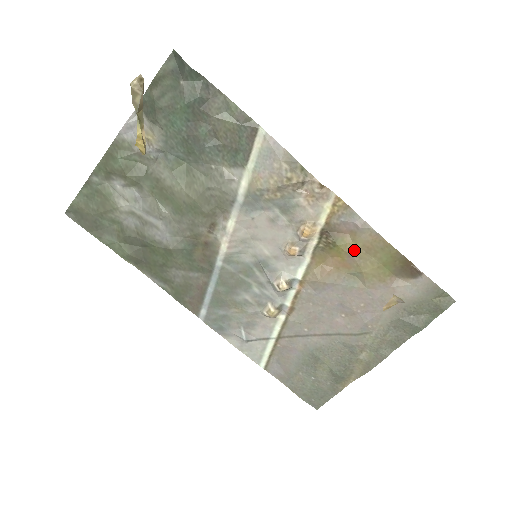
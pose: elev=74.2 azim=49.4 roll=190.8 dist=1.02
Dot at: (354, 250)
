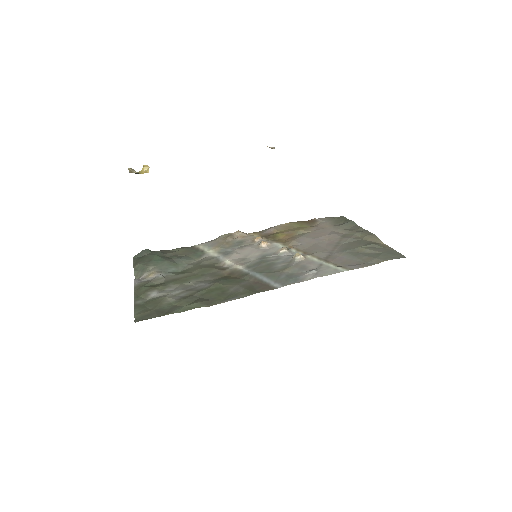
Dot at: (284, 232)
